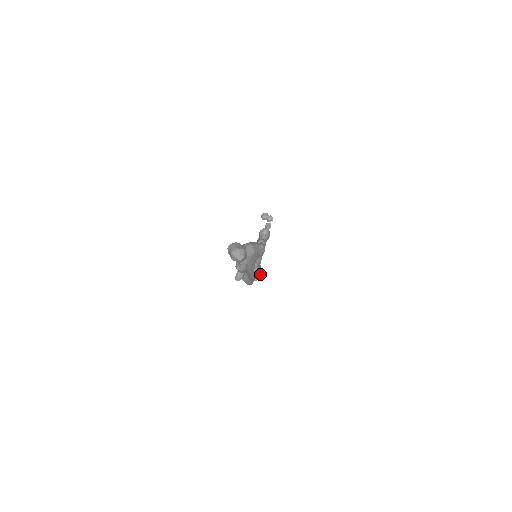
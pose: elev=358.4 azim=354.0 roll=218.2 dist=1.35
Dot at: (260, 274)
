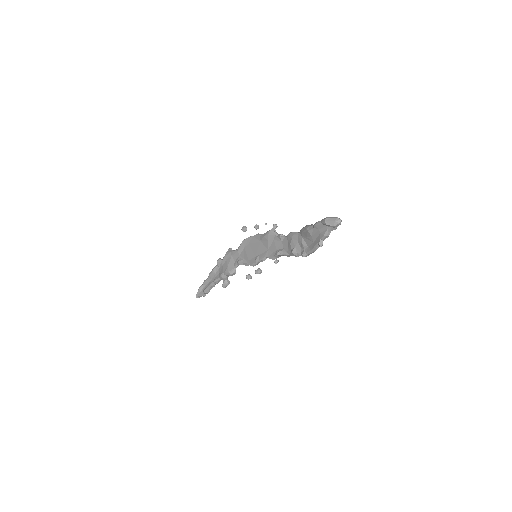
Dot at: (229, 283)
